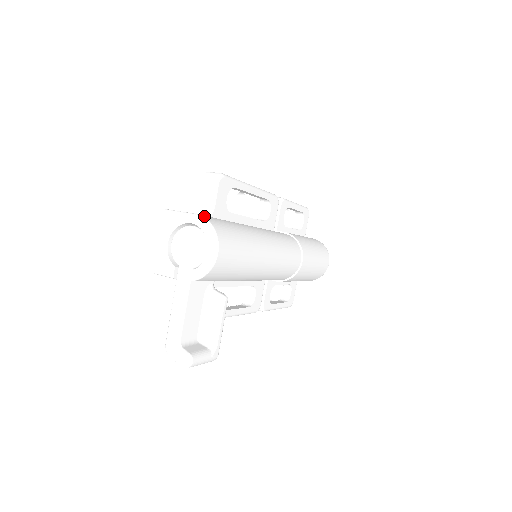
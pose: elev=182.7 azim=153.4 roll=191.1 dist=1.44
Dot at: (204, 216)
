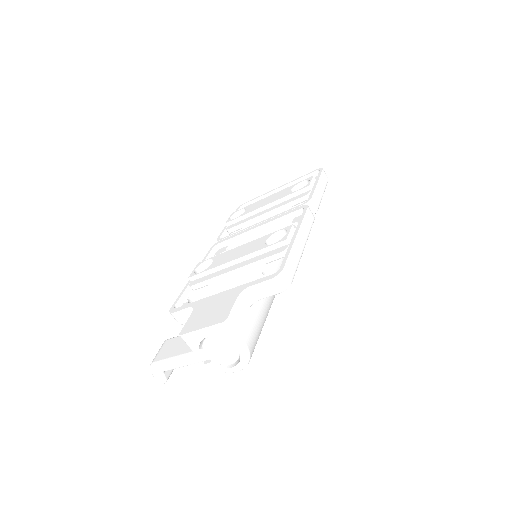
Dot at: (250, 346)
